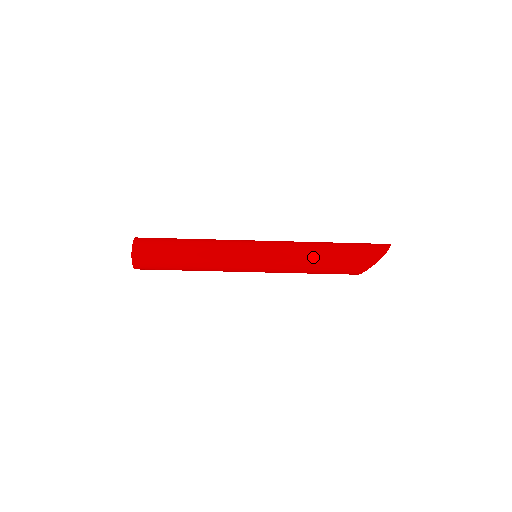
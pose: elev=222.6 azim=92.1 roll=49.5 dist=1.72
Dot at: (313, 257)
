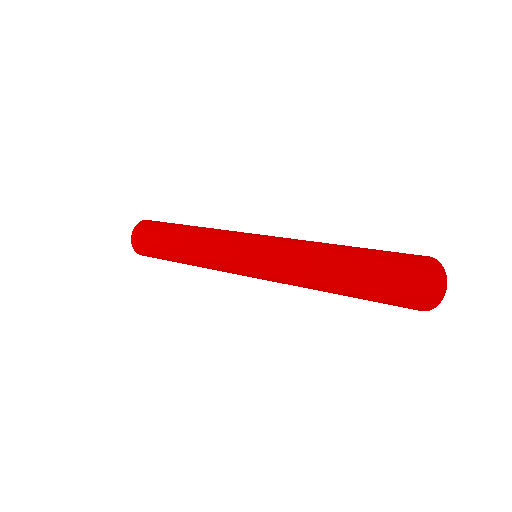
Dot at: occluded
